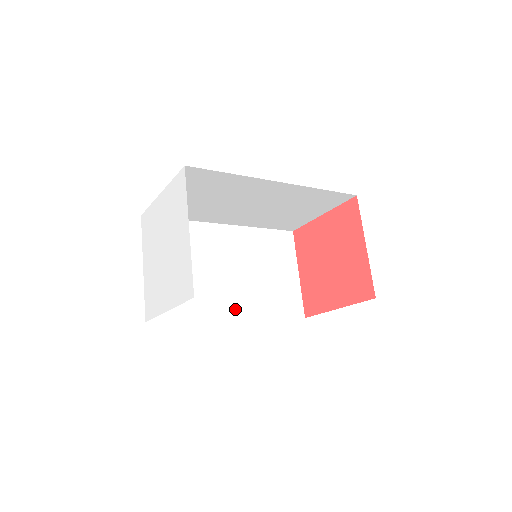
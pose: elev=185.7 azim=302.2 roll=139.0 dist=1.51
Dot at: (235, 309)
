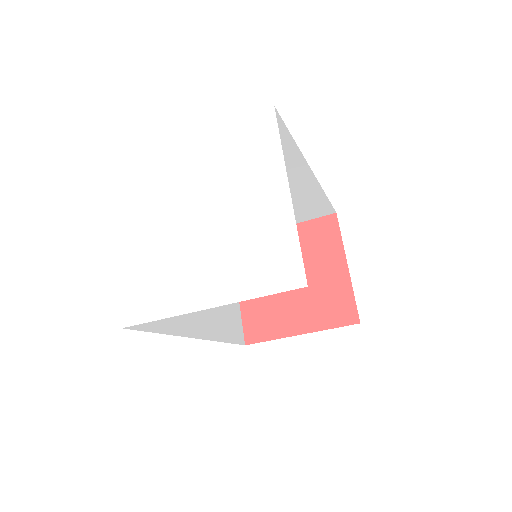
Dot at: (199, 324)
